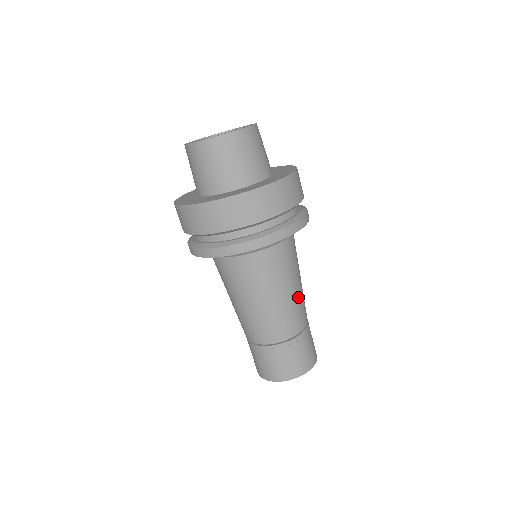
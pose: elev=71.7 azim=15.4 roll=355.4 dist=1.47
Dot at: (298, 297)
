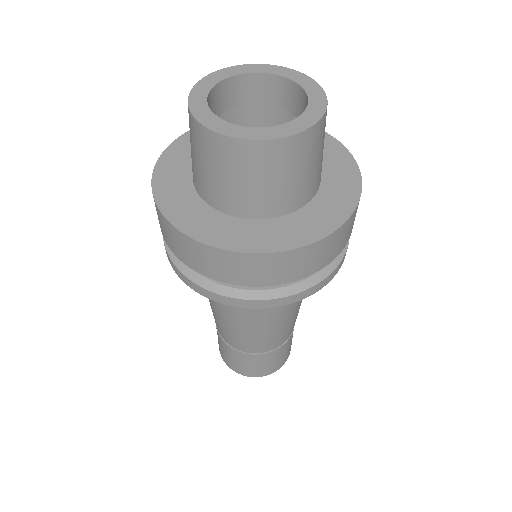
Dot at: (299, 308)
